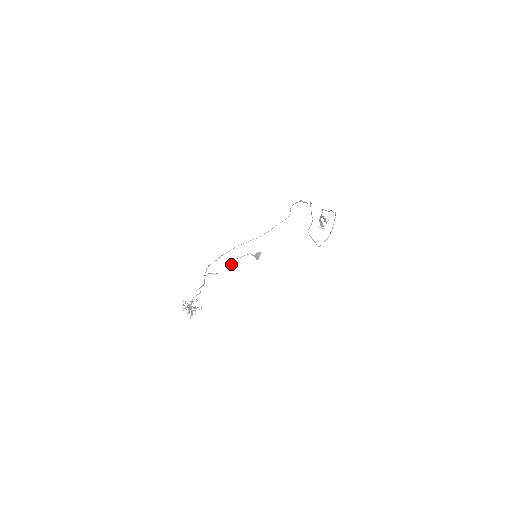
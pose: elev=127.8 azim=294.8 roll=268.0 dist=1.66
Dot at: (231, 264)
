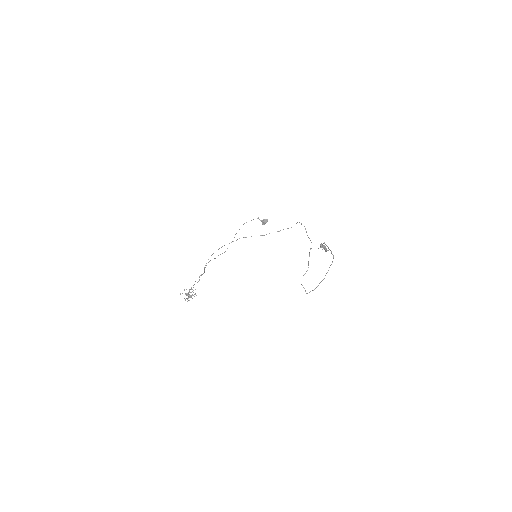
Dot at: (236, 233)
